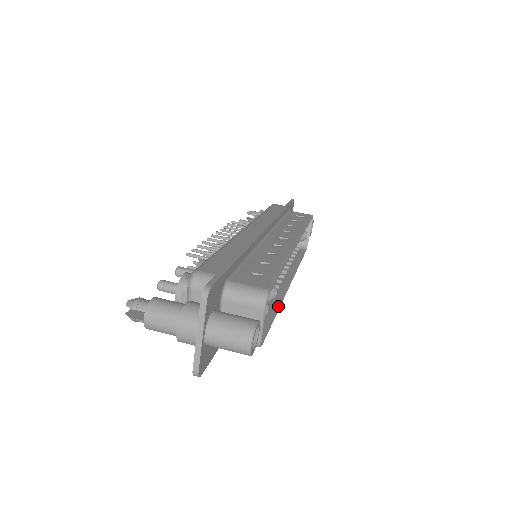
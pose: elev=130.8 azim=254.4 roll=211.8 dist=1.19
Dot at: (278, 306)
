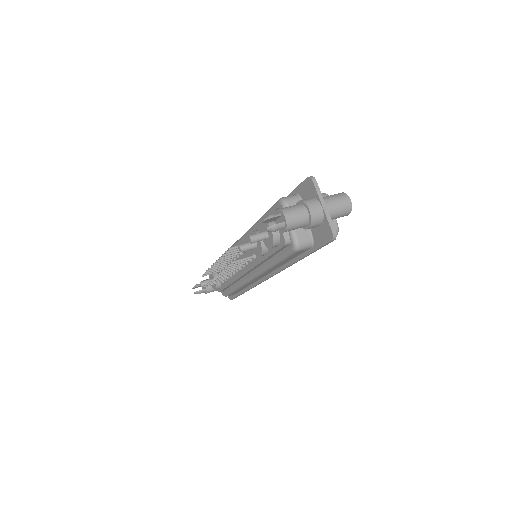
Dot at: occluded
